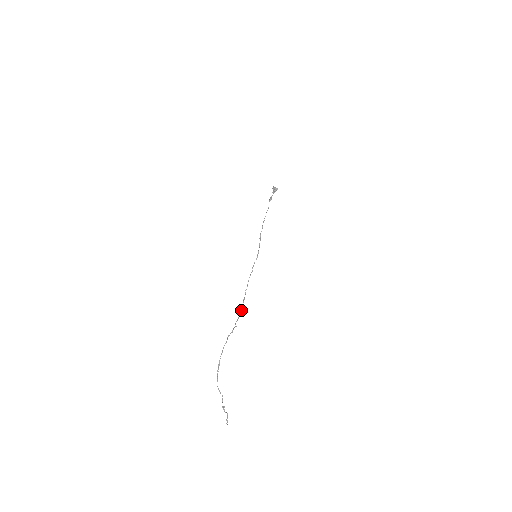
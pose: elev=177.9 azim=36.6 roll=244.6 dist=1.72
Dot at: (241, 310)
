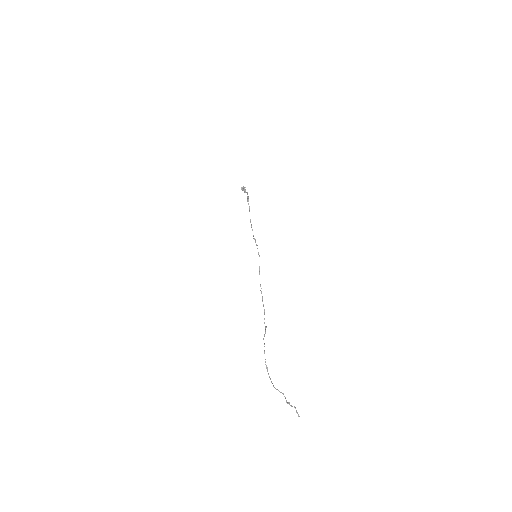
Dot at: (264, 310)
